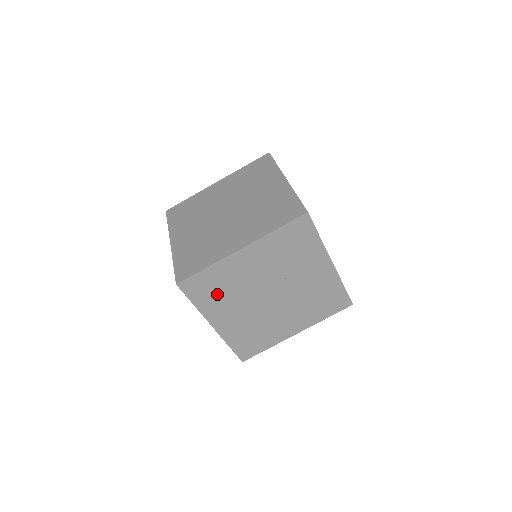
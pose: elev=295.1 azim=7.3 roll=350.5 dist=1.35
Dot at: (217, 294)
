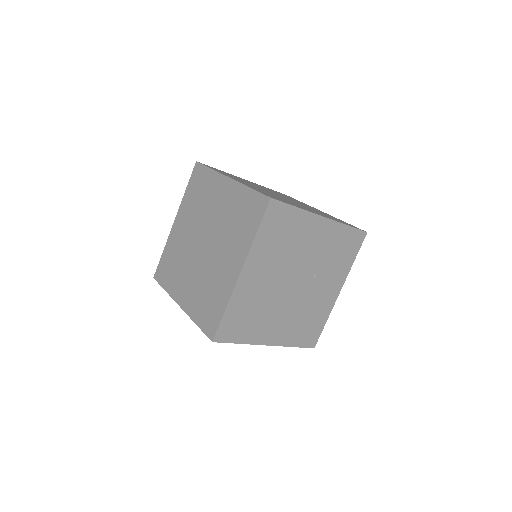
Dot at: (277, 241)
